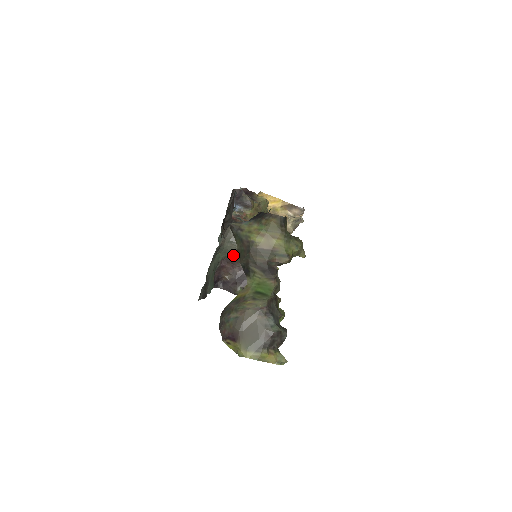
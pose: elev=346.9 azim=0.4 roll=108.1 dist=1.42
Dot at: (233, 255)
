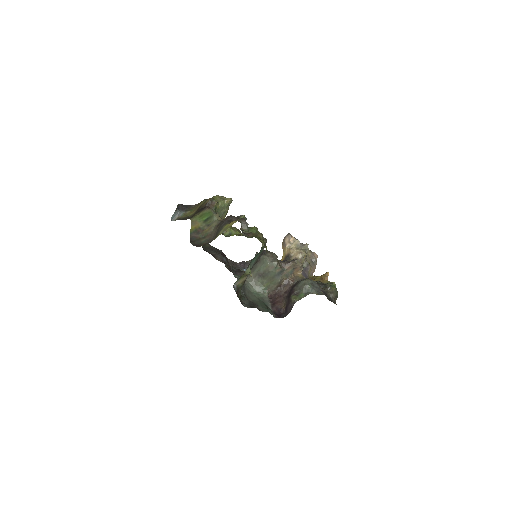
Dot at: (261, 282)
